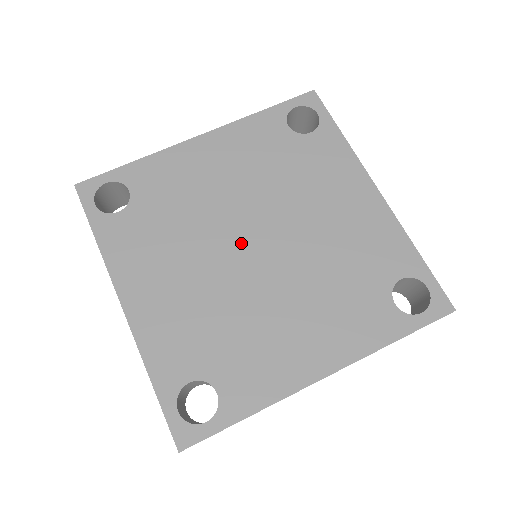
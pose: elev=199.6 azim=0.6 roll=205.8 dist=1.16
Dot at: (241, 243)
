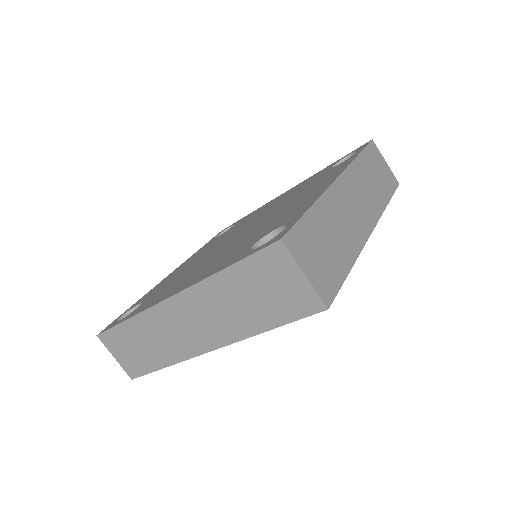
Dot at: occluded
